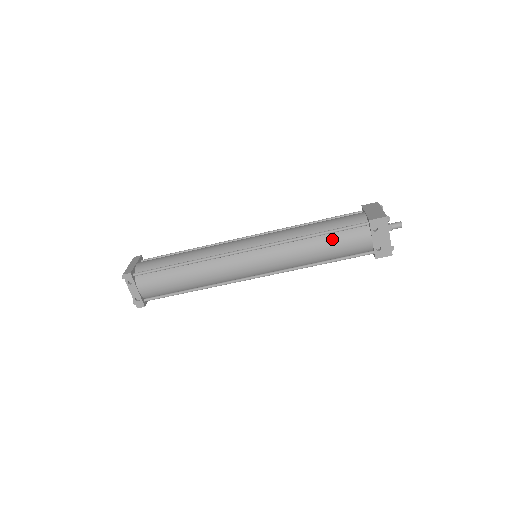
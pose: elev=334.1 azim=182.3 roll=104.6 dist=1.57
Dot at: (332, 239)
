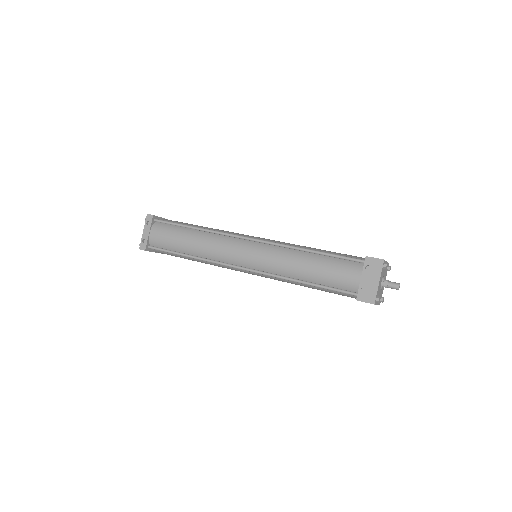
Dot at: (325, 261)
